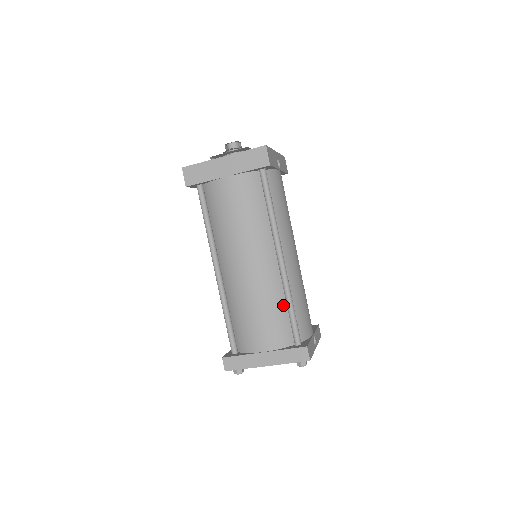
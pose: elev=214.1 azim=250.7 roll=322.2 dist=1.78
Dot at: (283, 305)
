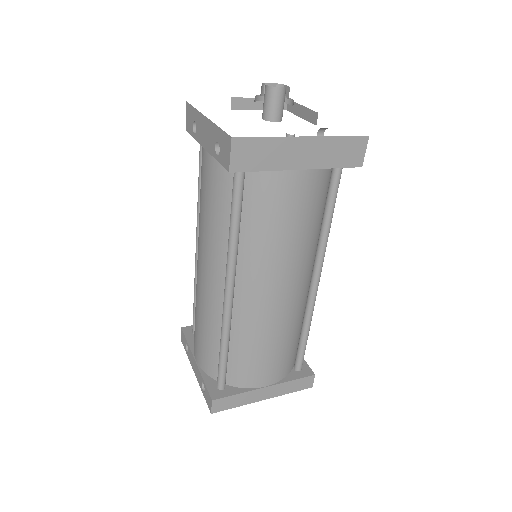
Dot at: (298, 331)
